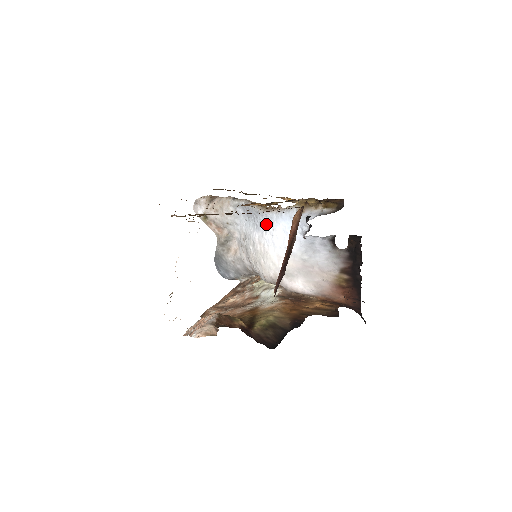
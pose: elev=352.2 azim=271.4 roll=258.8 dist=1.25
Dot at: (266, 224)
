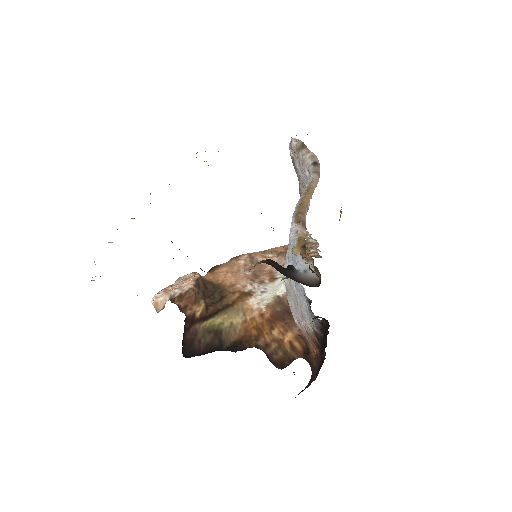
Dot at: occluded
